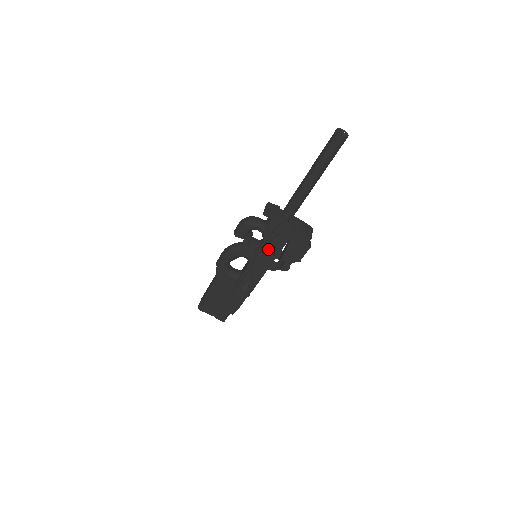
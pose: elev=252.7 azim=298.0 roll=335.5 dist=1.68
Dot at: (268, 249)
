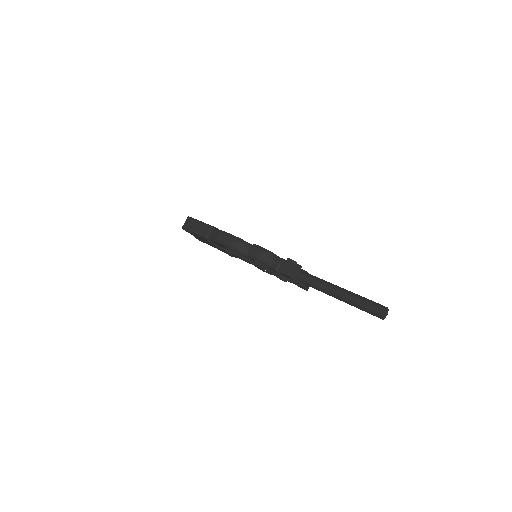
Dot at: occluded
